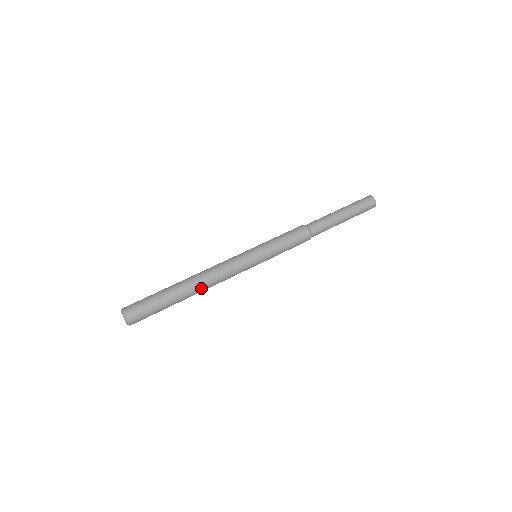
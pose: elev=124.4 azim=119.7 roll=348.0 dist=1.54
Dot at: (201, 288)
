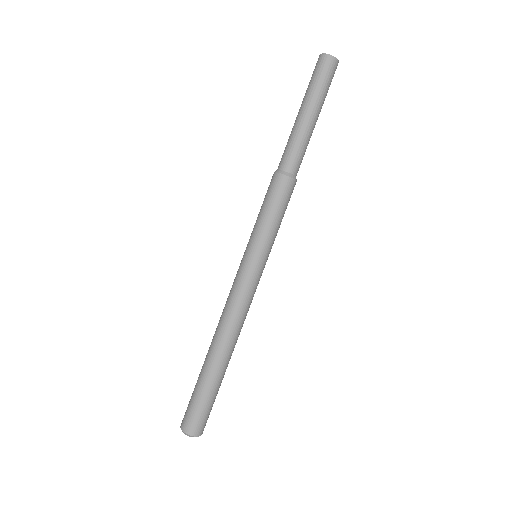
Dot at: (233, 344)
